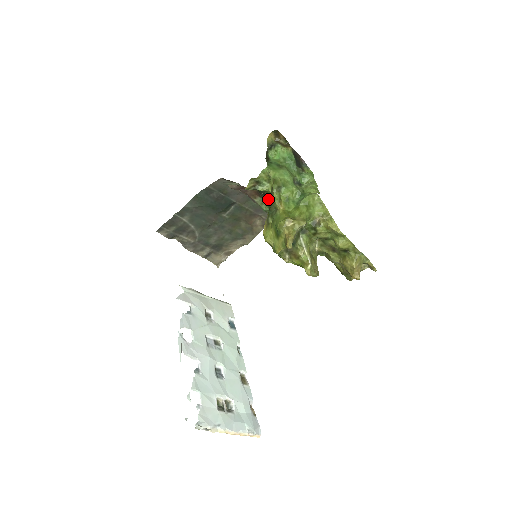
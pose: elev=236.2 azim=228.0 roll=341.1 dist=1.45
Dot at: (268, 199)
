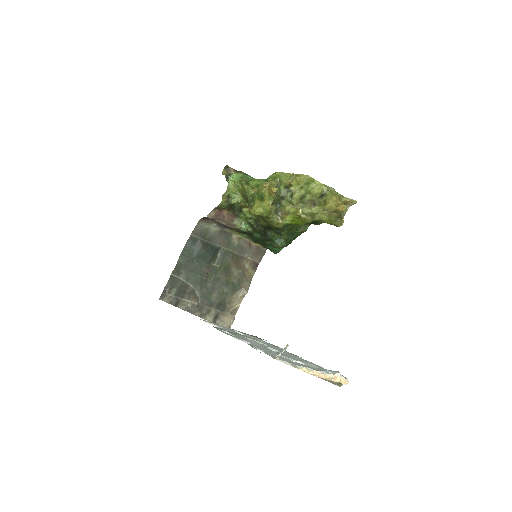
Dot at: (244, 211)
